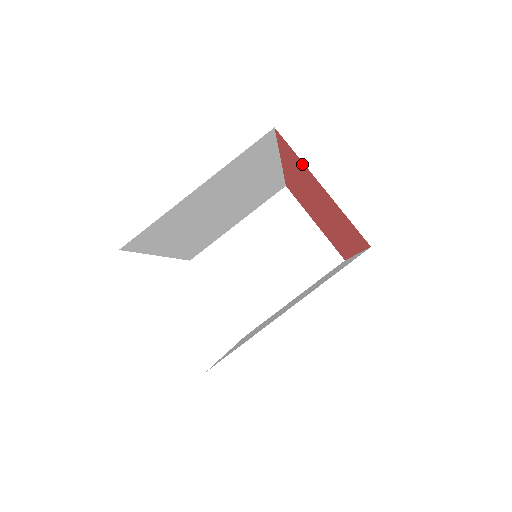
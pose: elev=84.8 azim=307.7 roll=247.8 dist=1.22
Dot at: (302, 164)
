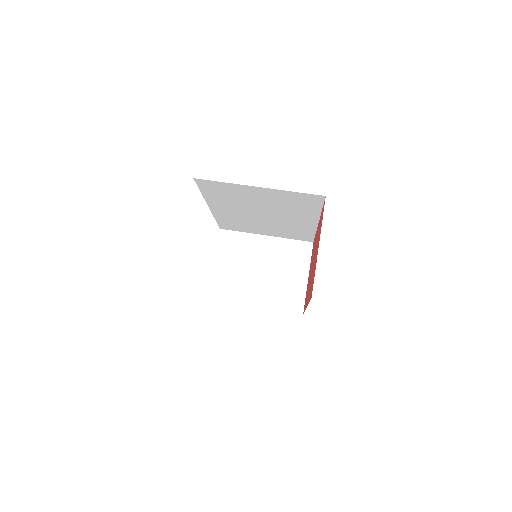
Dot at: occluded
